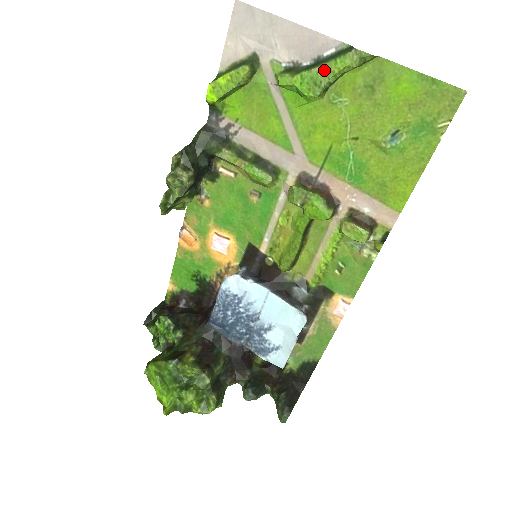
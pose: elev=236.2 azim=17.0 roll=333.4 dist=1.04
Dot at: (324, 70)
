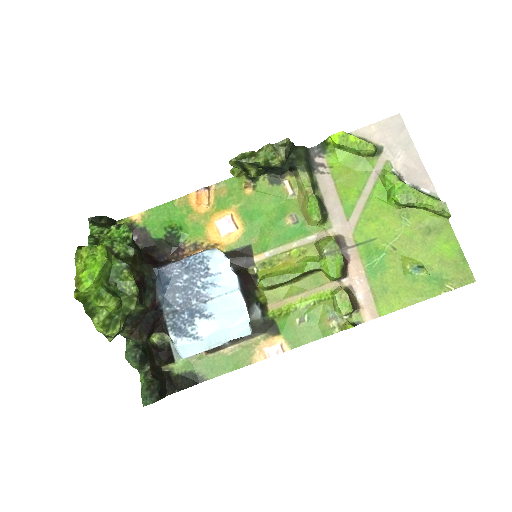
Dot at: (418, 195)
